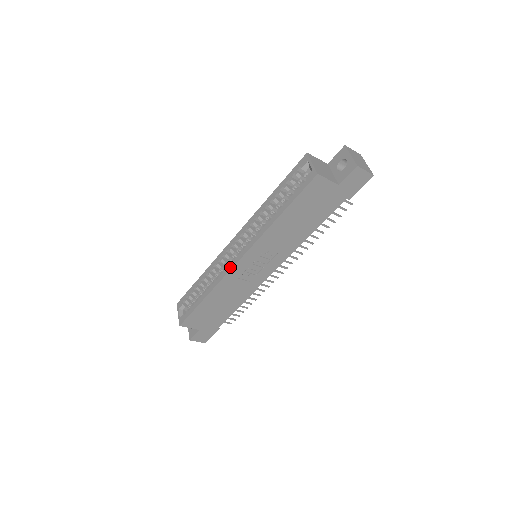
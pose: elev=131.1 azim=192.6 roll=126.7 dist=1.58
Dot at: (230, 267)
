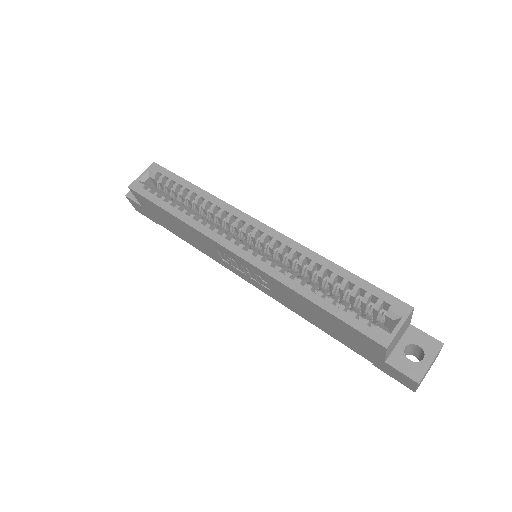
Dot at: (223, 242)
